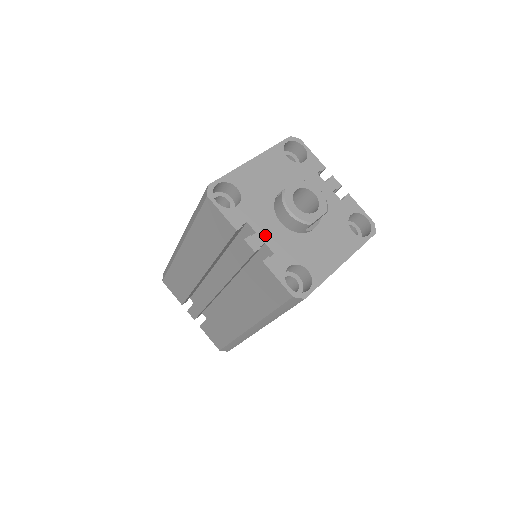
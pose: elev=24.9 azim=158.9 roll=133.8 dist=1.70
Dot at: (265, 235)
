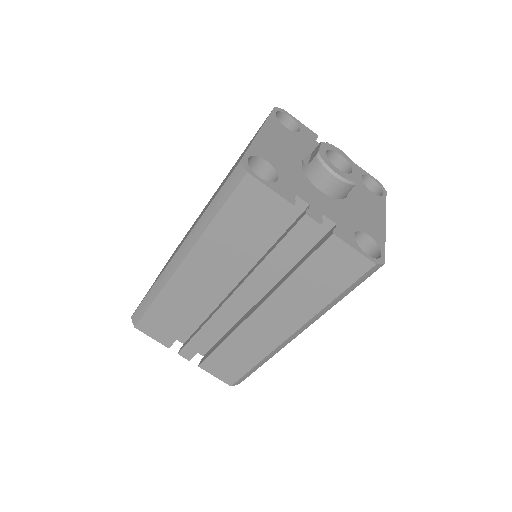
Dot at: (318, 206)
